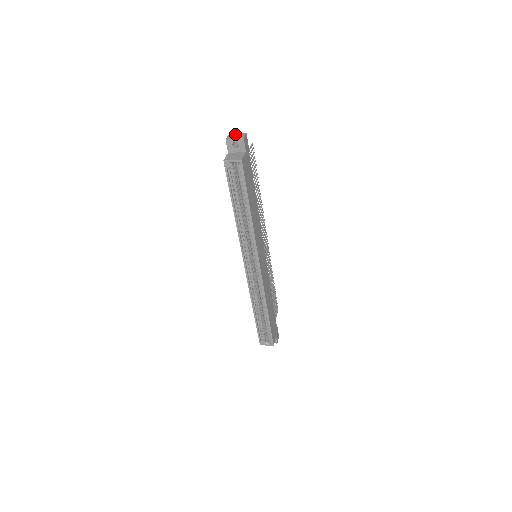
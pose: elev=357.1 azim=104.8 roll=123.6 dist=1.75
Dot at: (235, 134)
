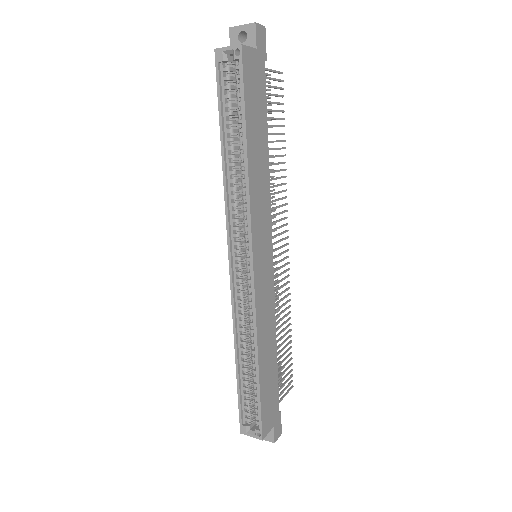
Dot at: occluded
